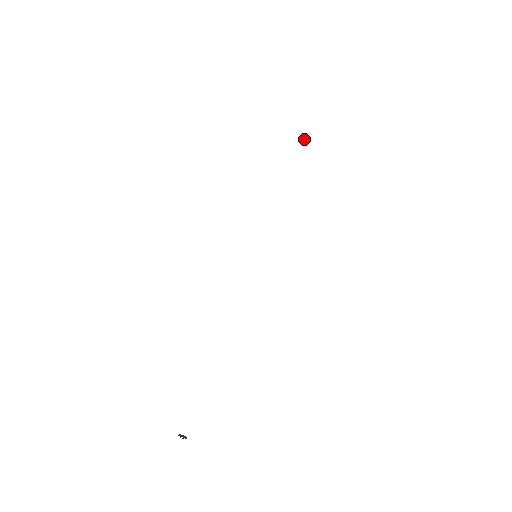
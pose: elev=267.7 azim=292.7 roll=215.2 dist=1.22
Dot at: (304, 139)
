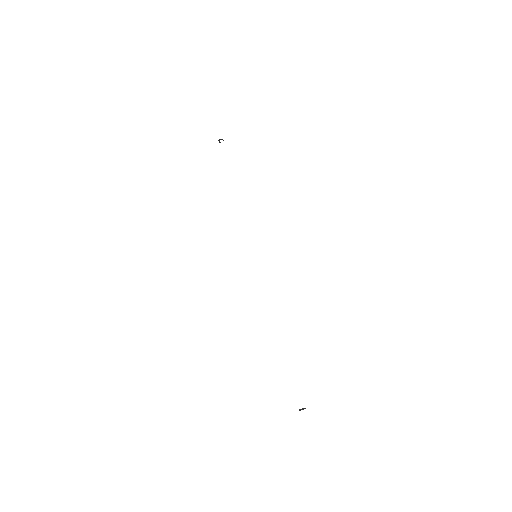
Dot at: (221, 139)
